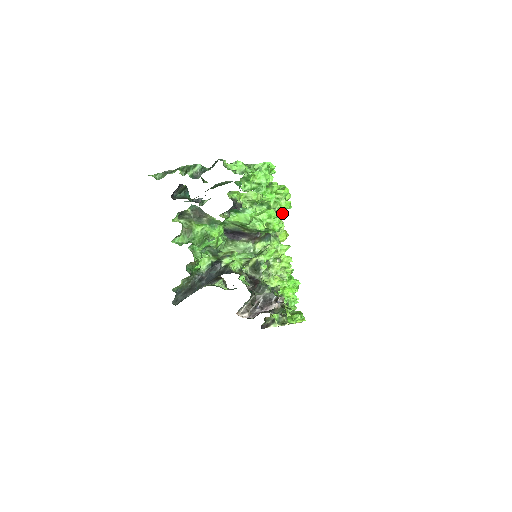
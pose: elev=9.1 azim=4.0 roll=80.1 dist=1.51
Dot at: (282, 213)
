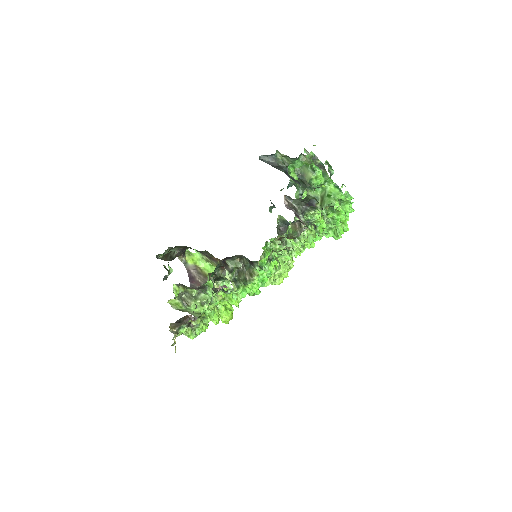
Dot at: (327, 237)
